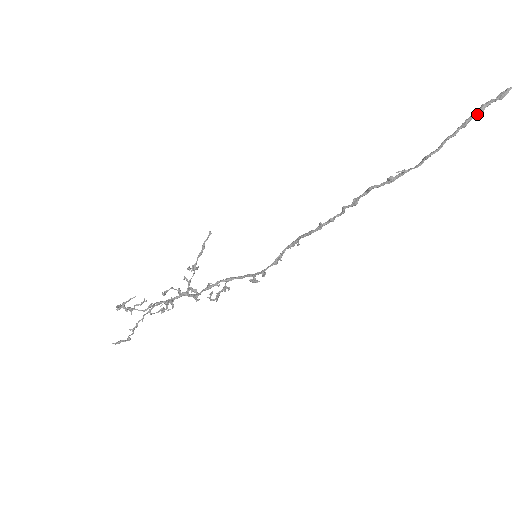
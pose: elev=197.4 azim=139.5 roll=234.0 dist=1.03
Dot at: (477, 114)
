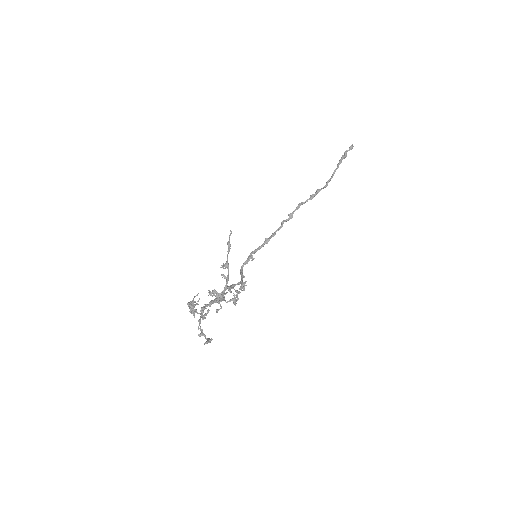
Dot at: (345, 156)
